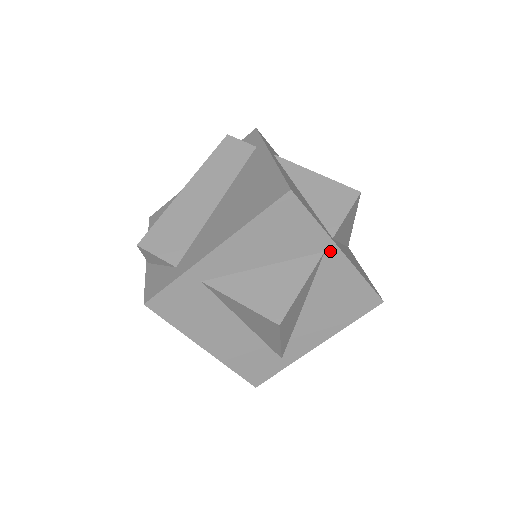
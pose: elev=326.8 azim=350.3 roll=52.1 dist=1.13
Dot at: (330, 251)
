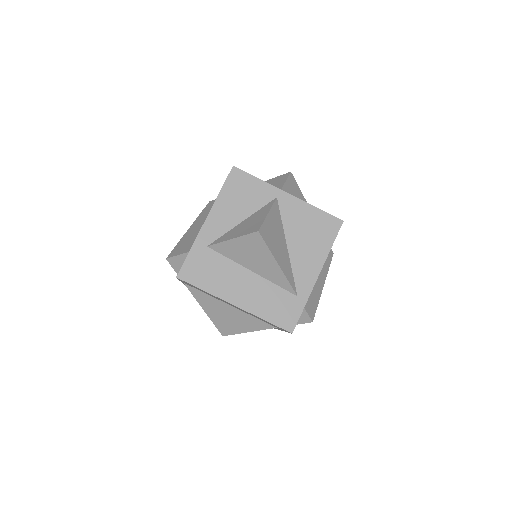
Dot at: (280, 196)
